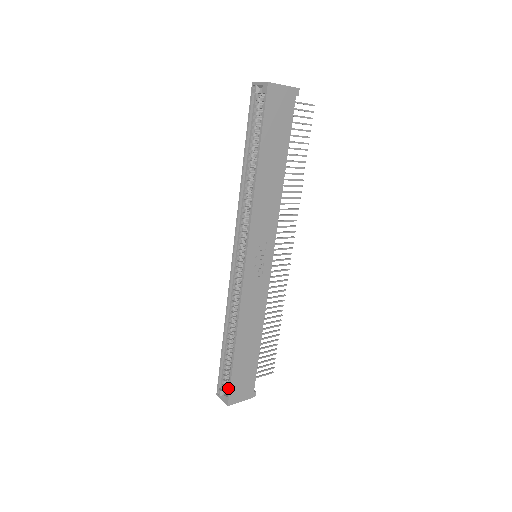
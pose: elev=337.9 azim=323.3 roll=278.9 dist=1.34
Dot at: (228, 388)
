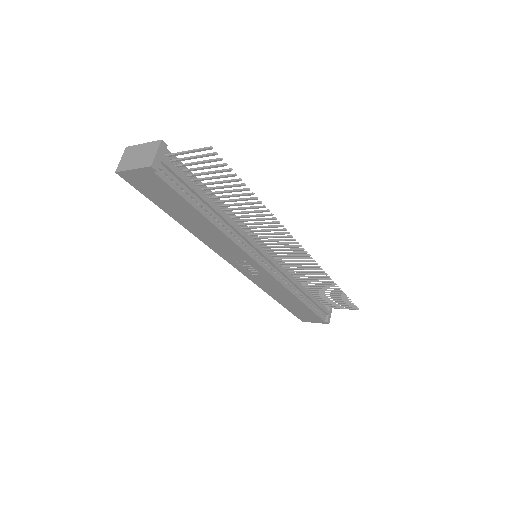
Dot at: occluded
